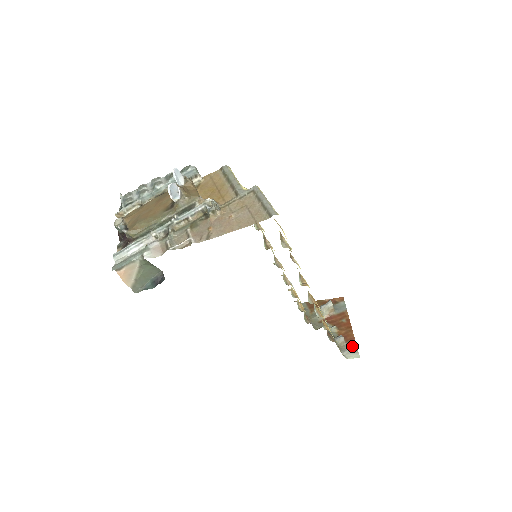
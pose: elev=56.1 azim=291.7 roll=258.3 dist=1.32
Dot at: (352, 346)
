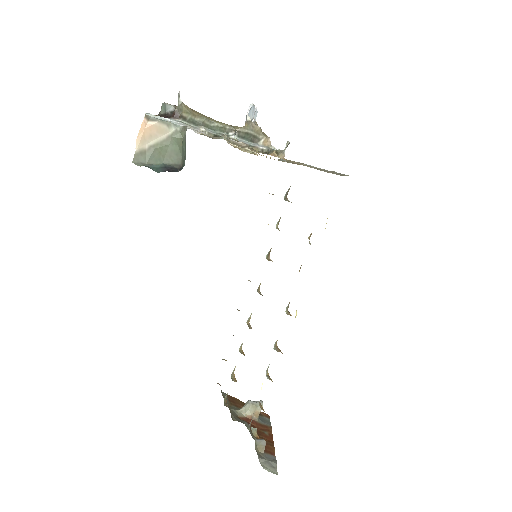
Dot at: (271, 459)
